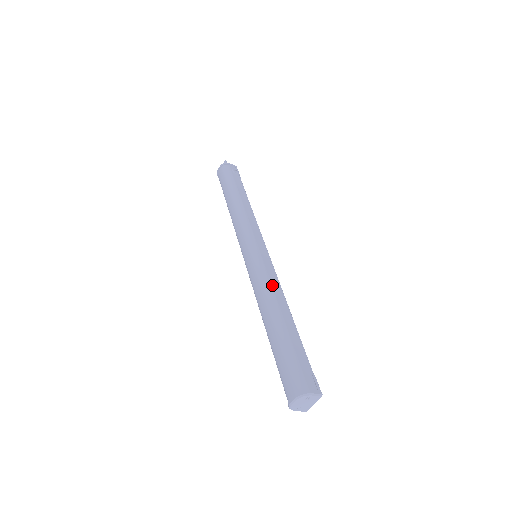
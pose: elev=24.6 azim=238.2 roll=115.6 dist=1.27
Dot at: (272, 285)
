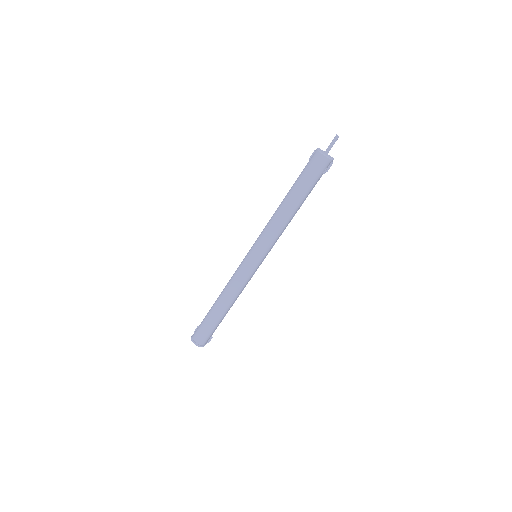
Dot at: occluded
